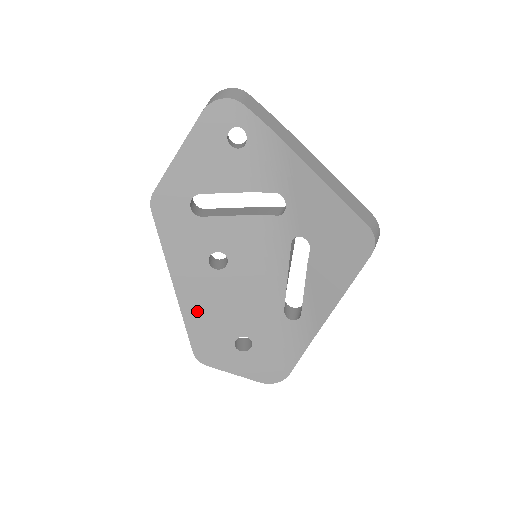
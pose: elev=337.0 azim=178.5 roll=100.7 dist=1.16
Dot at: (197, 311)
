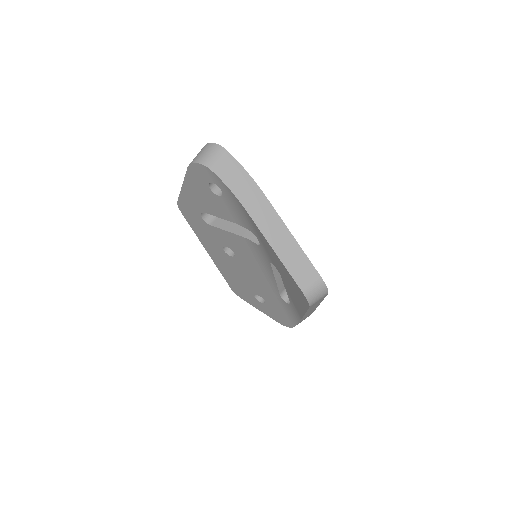
Dot at: (226, 271)
